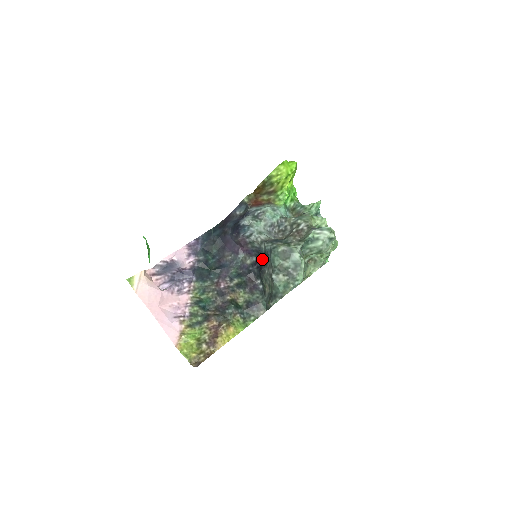
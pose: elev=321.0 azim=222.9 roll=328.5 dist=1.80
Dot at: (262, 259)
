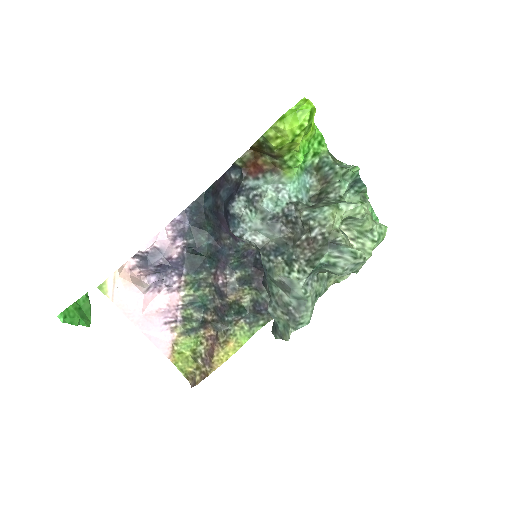
Dot at: occluded
